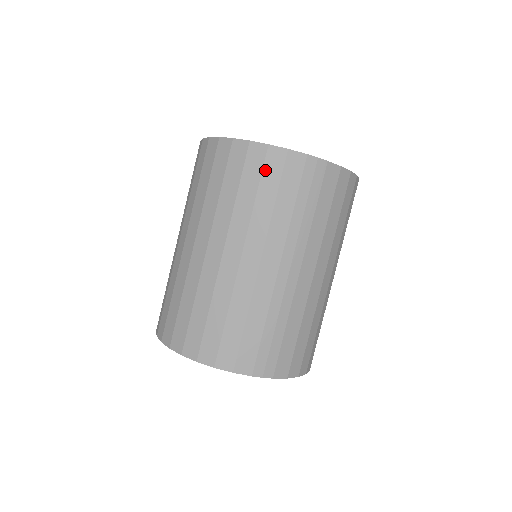
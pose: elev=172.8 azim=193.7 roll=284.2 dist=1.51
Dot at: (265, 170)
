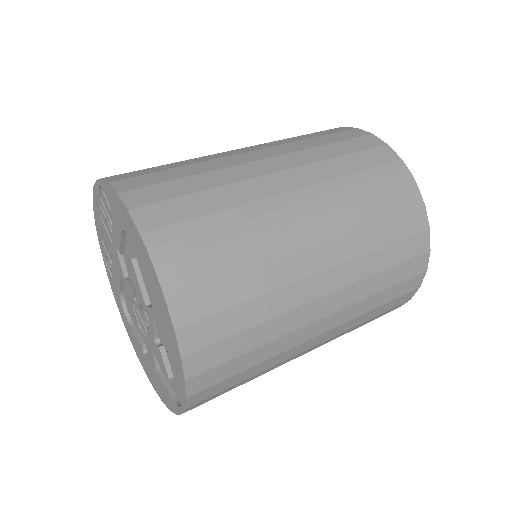
Dot at: (353, 140)
